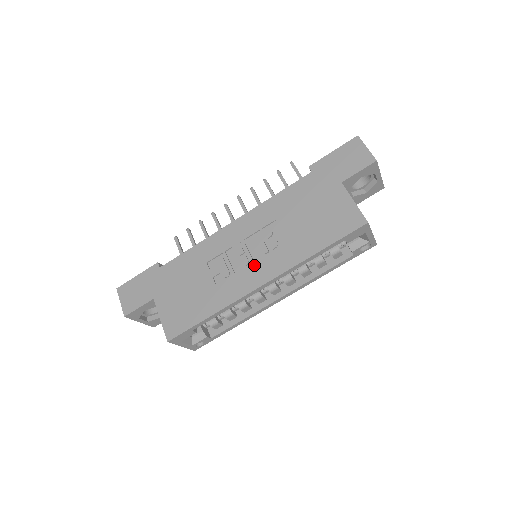
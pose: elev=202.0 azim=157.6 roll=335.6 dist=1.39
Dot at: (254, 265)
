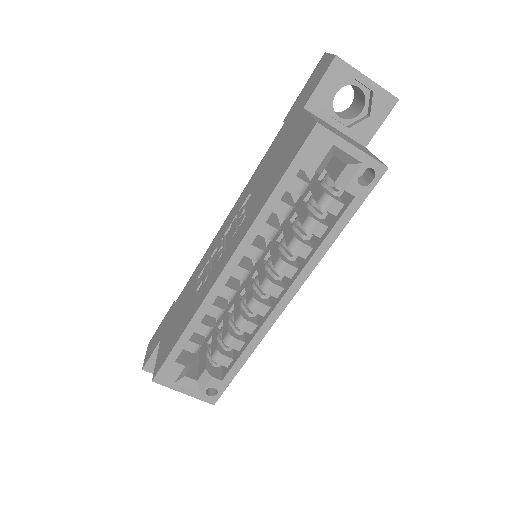
Dot at: (223, 253)
